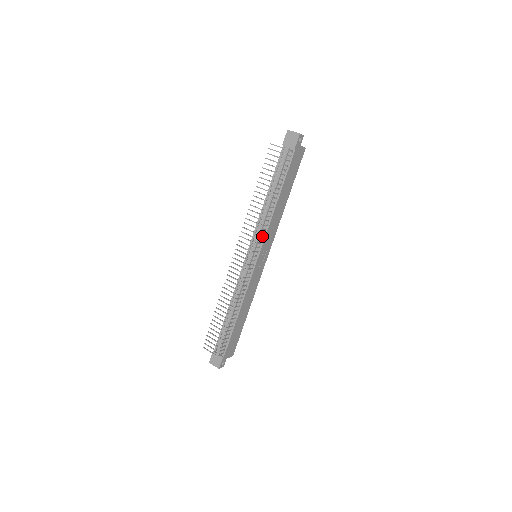
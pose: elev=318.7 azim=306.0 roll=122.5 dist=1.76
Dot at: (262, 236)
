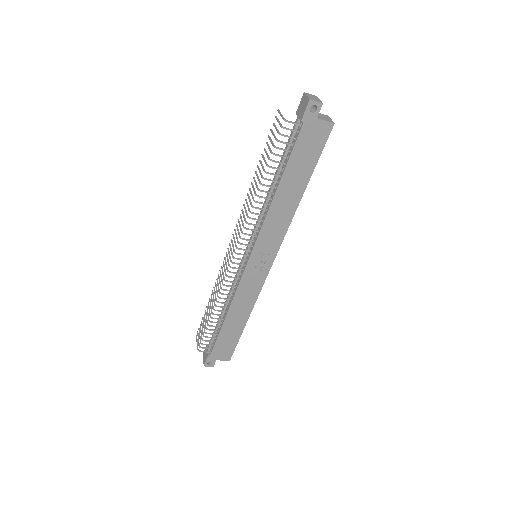
Dot at: (257, 233)
